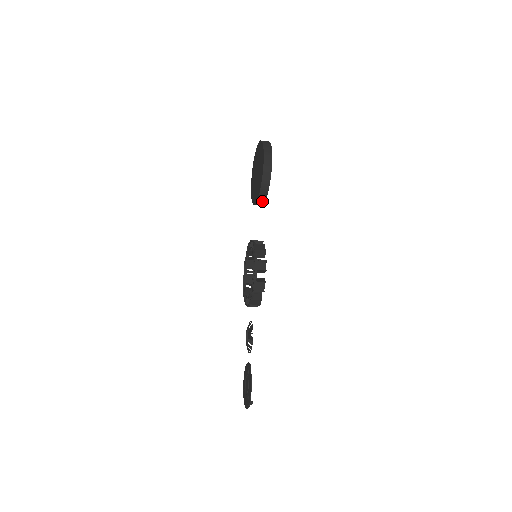
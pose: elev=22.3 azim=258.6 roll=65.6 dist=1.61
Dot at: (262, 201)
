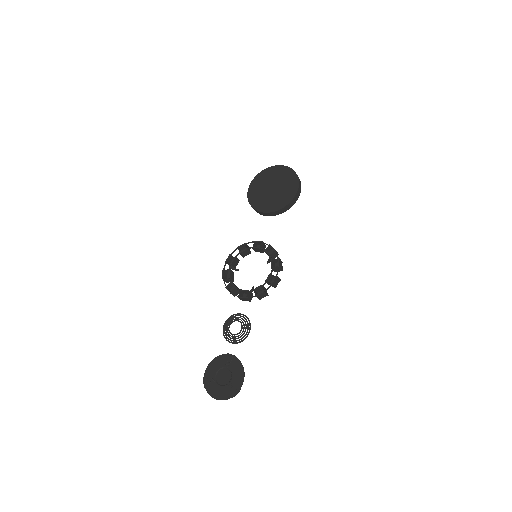
Dot at: (279, 213)
